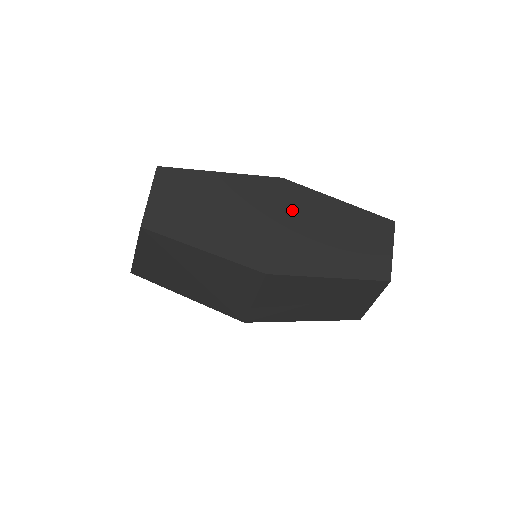
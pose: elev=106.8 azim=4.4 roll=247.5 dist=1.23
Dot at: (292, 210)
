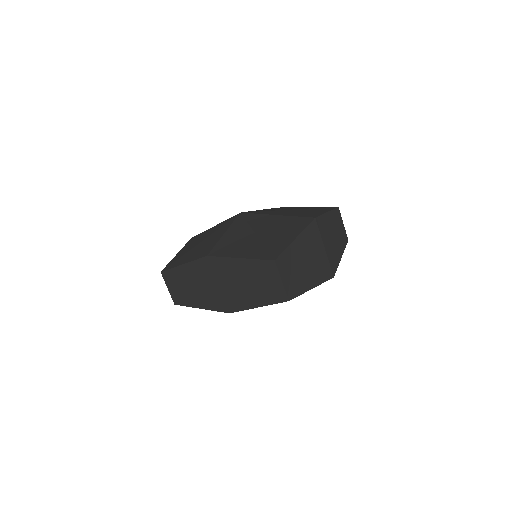
Dot at: (221, 274)
